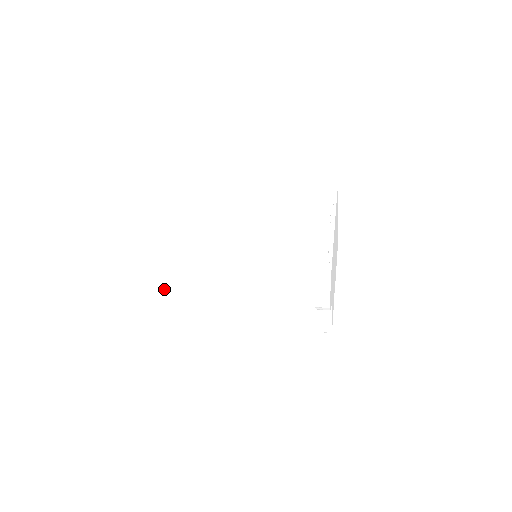
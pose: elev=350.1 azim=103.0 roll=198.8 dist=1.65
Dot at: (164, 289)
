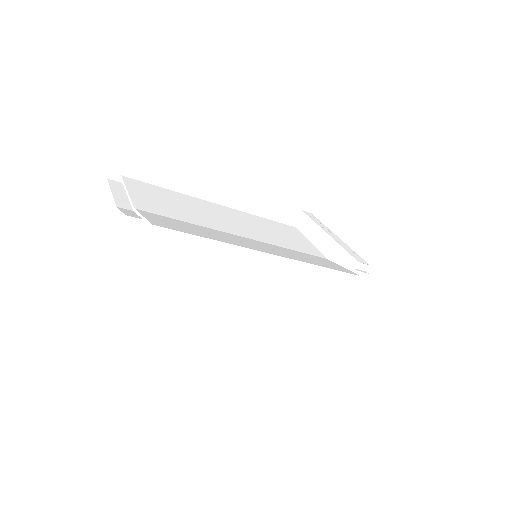
Dot at: (190, 254)
